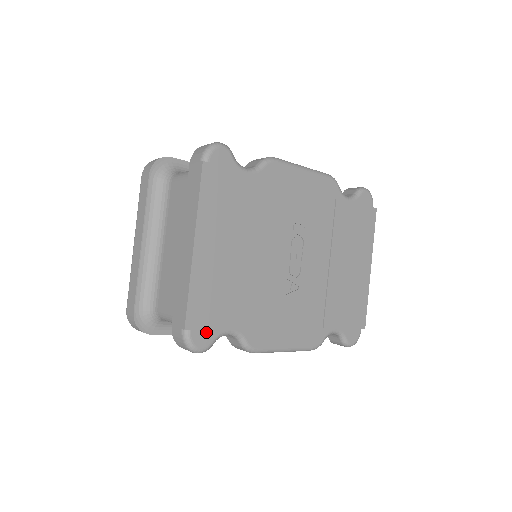
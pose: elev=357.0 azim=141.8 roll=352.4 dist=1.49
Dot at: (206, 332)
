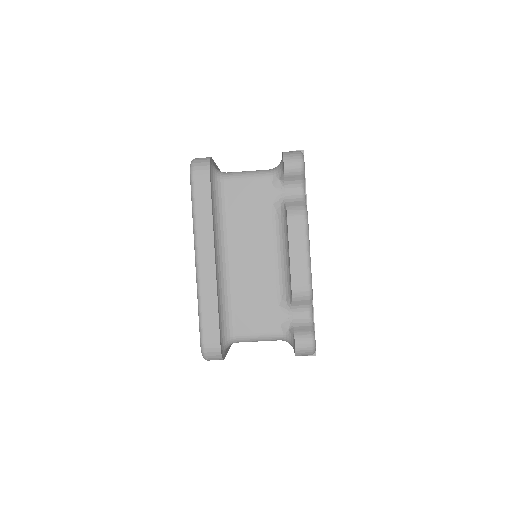
Dot at: occluded
